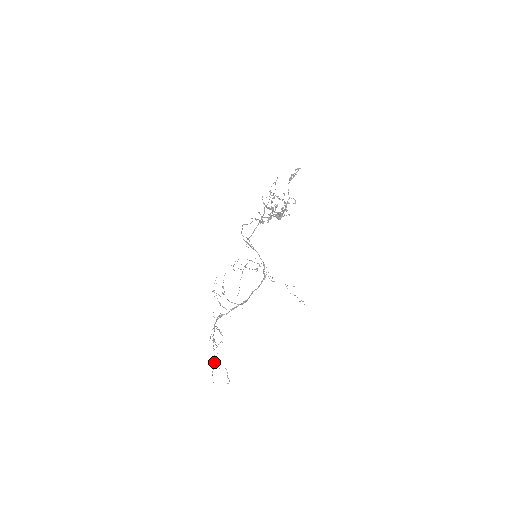
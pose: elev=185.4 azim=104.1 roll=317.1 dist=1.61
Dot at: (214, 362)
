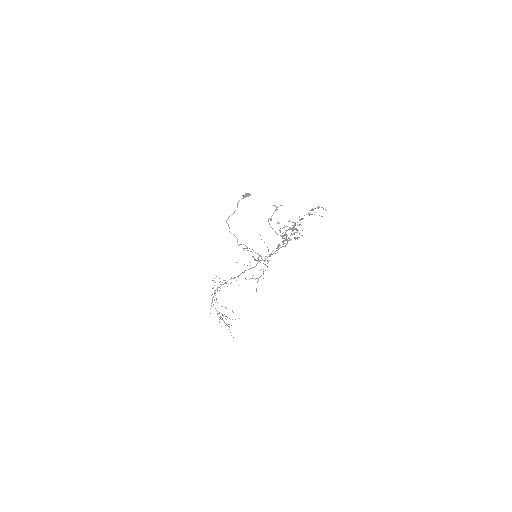
Dot at: (219, 321)
